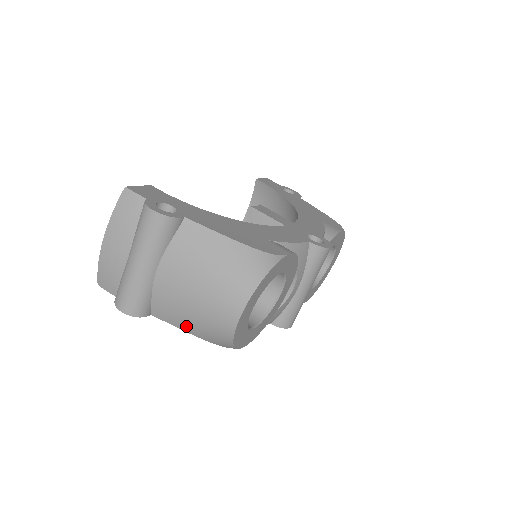
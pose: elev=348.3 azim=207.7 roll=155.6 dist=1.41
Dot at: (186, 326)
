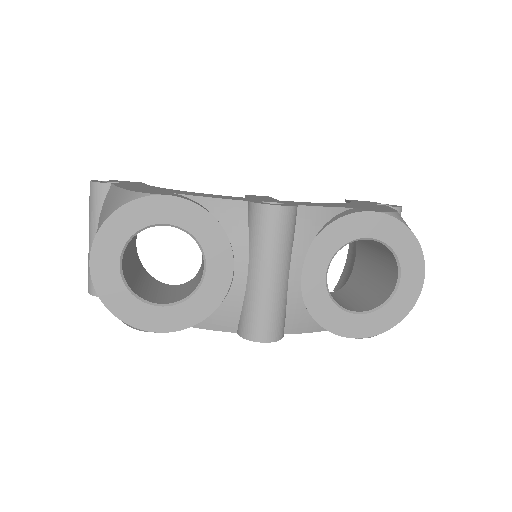
Dot at: occluded
